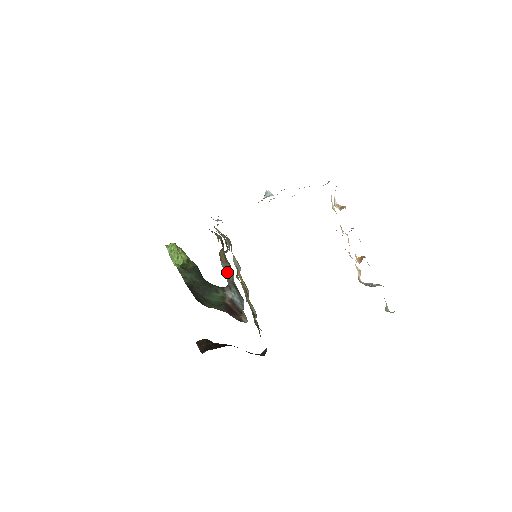
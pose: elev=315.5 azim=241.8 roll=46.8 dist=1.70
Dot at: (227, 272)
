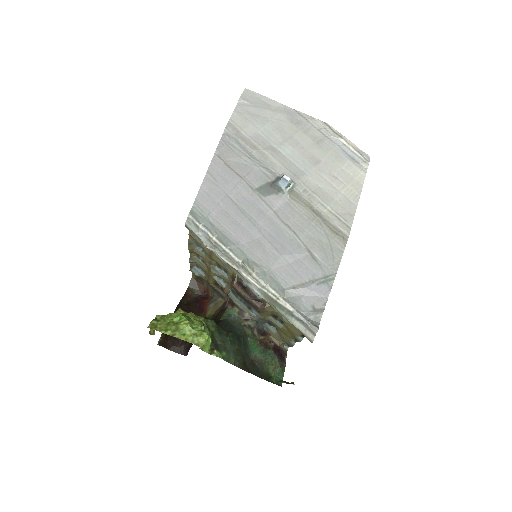
Dot at: (264, 317)
